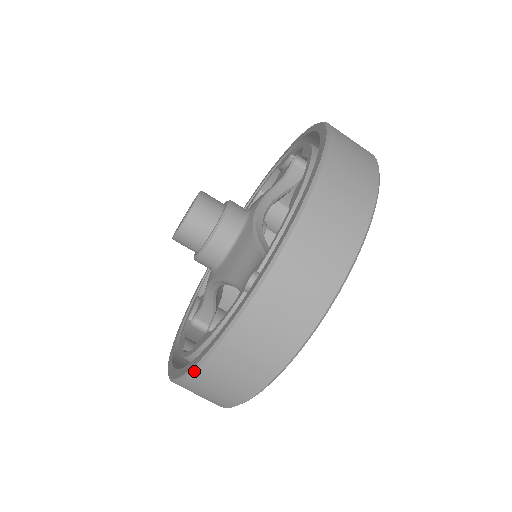
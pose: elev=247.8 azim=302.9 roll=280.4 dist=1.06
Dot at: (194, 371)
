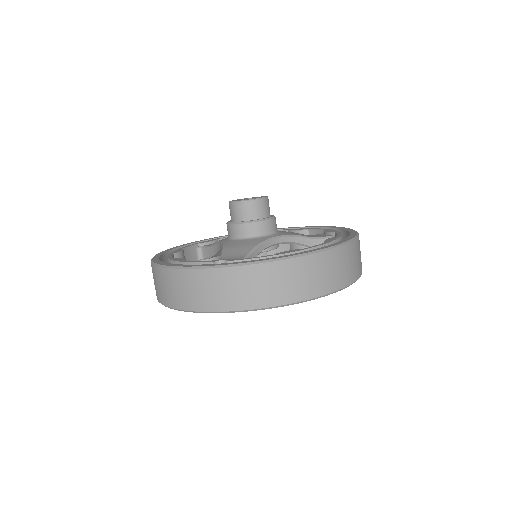
Dot at: (159, 267)
